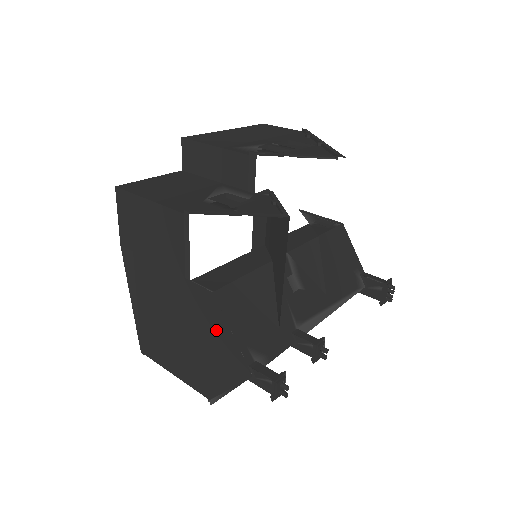
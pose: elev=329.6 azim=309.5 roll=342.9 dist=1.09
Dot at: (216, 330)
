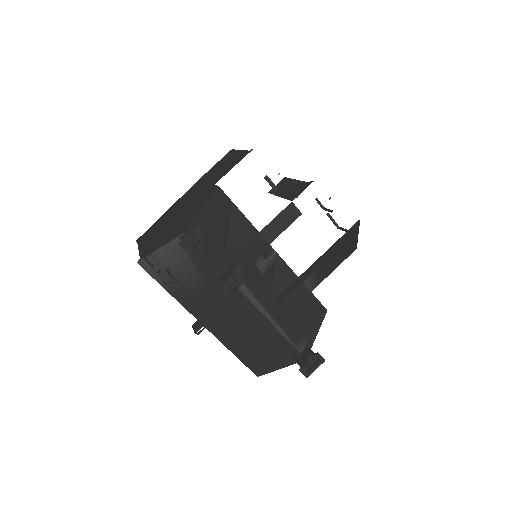
Dot at: (197, 209)
